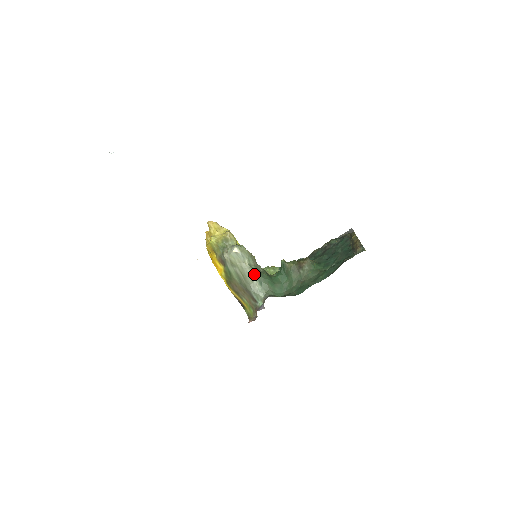
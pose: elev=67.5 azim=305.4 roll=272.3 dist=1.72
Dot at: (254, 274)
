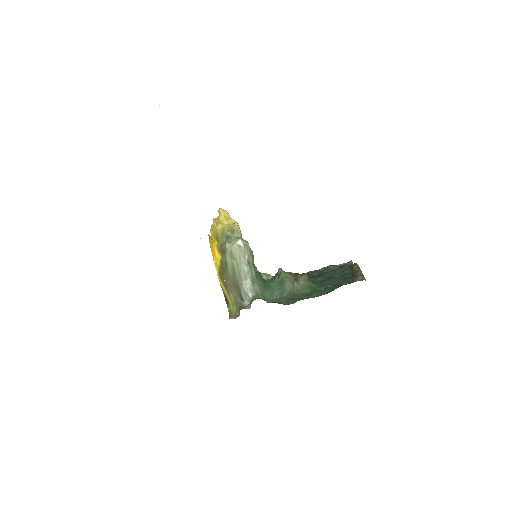
Dot at: (250, 272)
